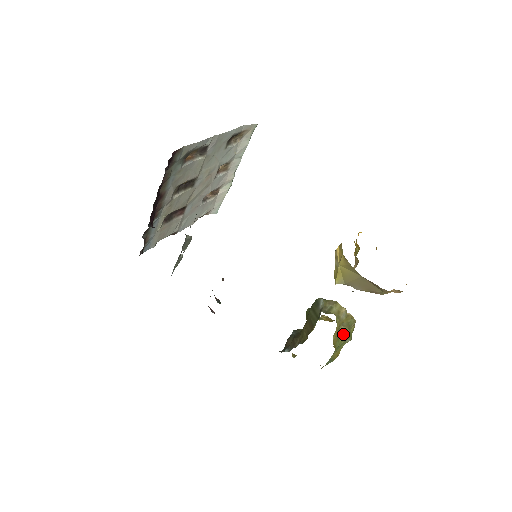
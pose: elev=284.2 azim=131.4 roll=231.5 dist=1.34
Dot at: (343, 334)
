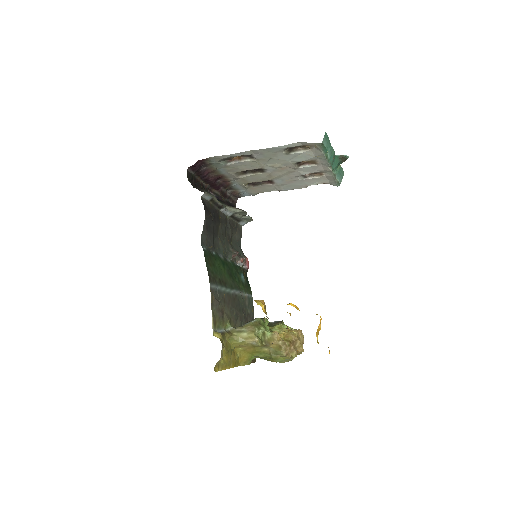
Dot at: (267, 353)
